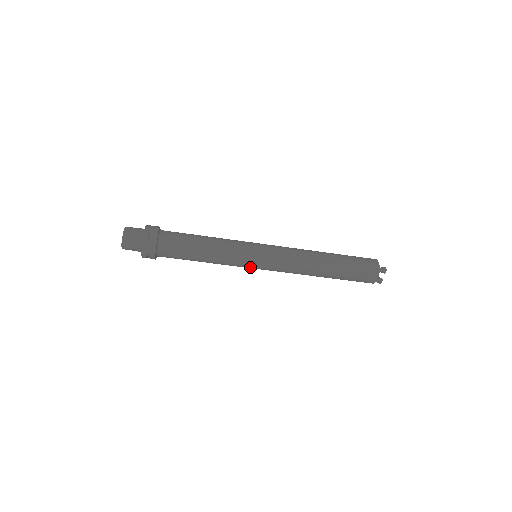
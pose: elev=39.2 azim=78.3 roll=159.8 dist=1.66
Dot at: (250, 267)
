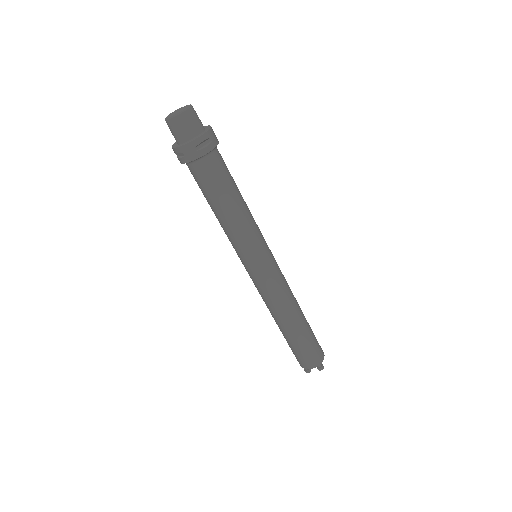
Dot at: (262, 253)
